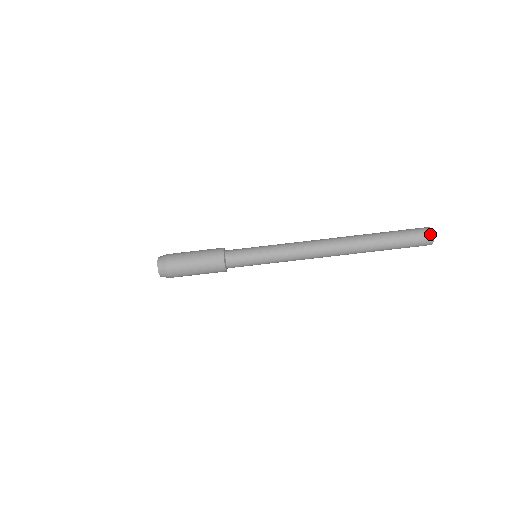
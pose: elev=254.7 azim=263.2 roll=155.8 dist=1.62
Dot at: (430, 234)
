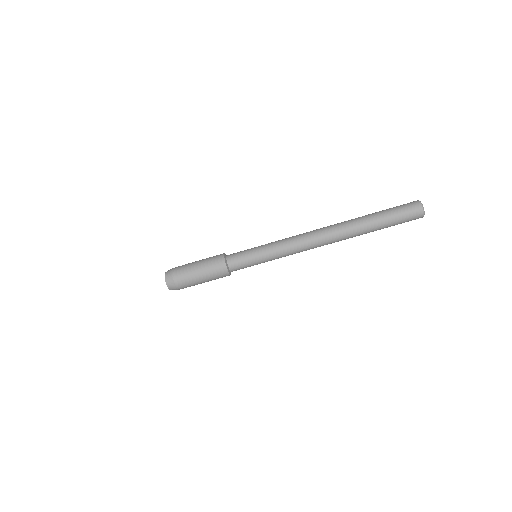
Dot at: (418, 203)
